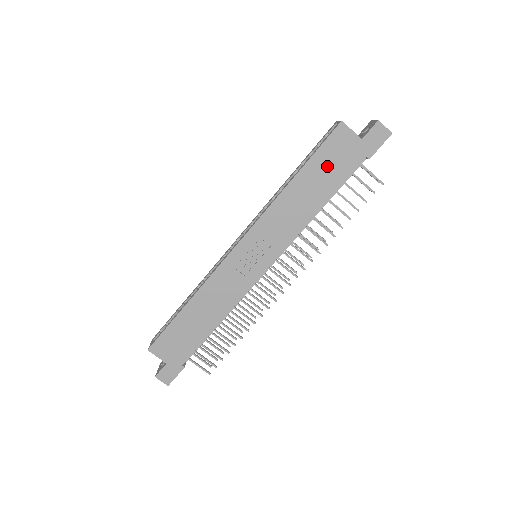
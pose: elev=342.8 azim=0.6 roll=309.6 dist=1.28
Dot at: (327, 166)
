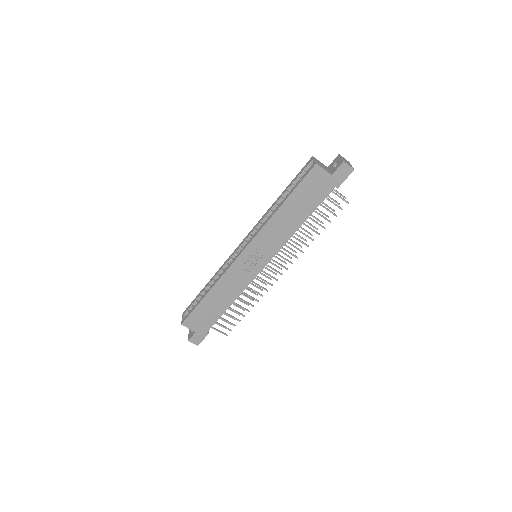
Dot at: (306, 195)
